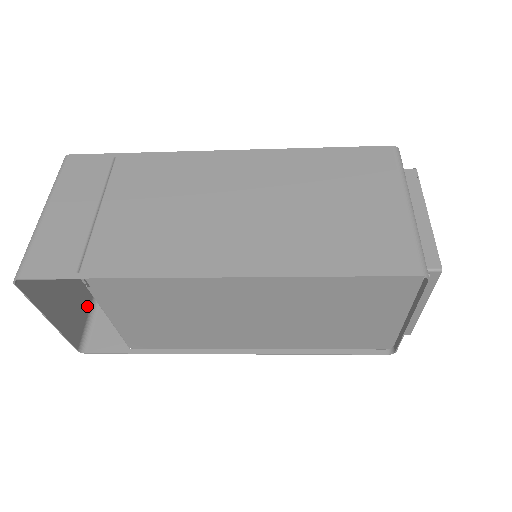
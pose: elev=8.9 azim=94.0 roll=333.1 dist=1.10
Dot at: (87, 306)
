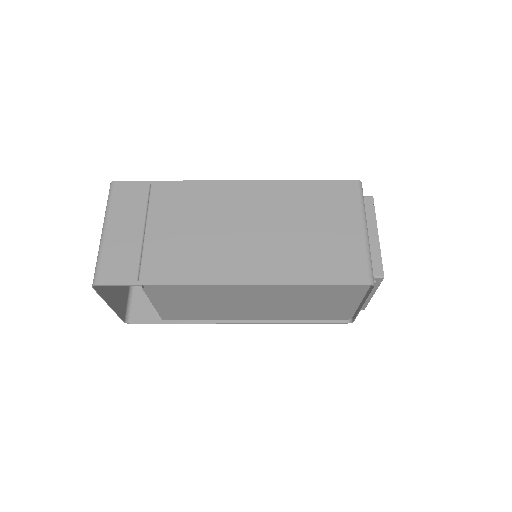
Dot at: (127, 288)
